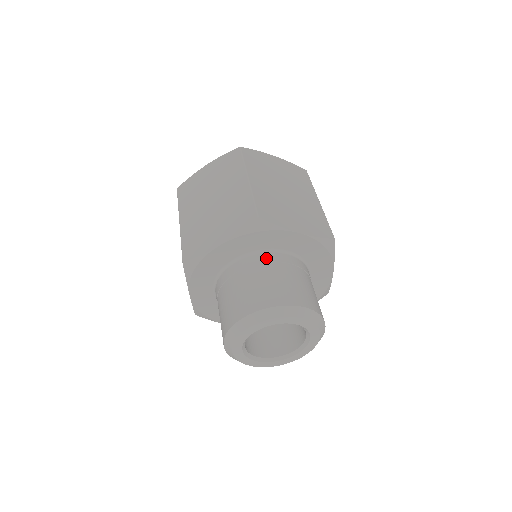
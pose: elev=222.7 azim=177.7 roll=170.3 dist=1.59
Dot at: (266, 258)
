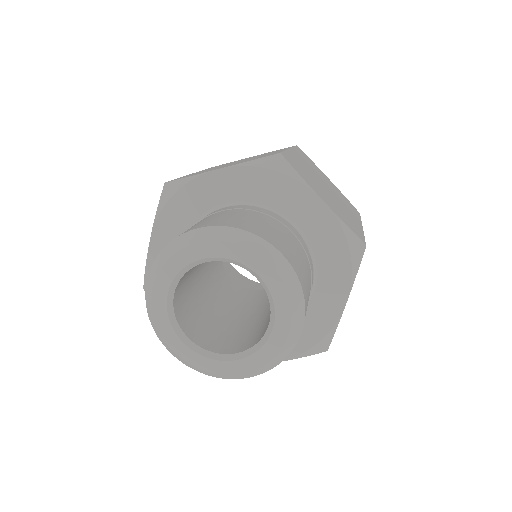
Dot at: (197, 222)
